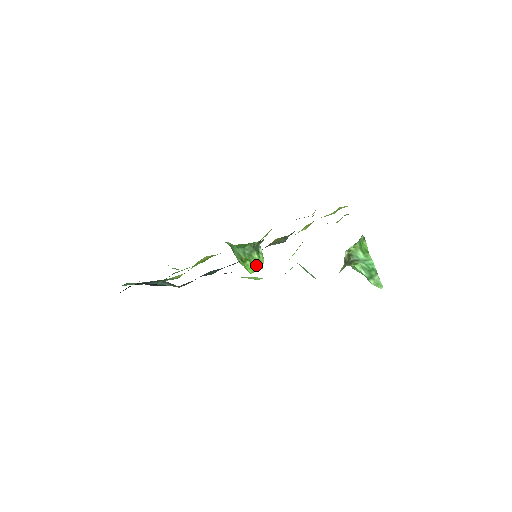
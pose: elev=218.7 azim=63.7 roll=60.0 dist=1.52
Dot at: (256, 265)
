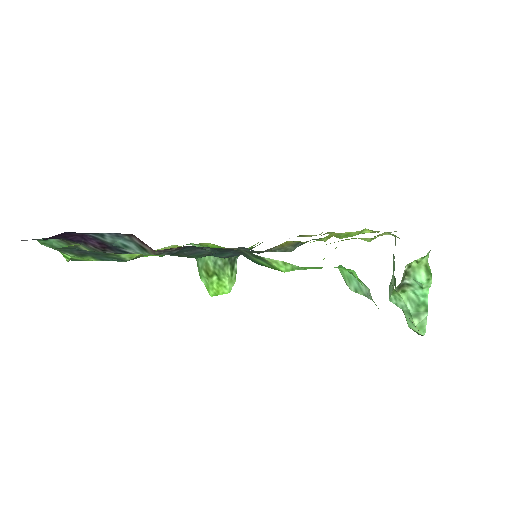
Dot at: (223, 285)
